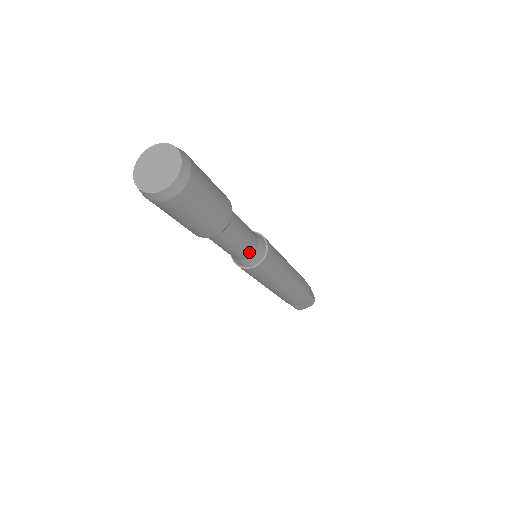
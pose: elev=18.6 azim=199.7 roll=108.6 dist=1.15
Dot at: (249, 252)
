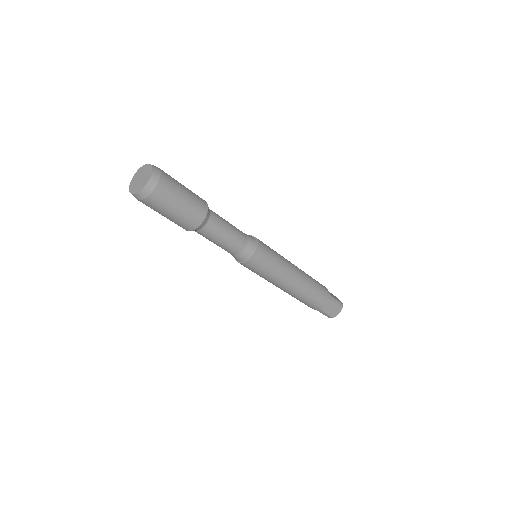
Dot at: (241, 243)
